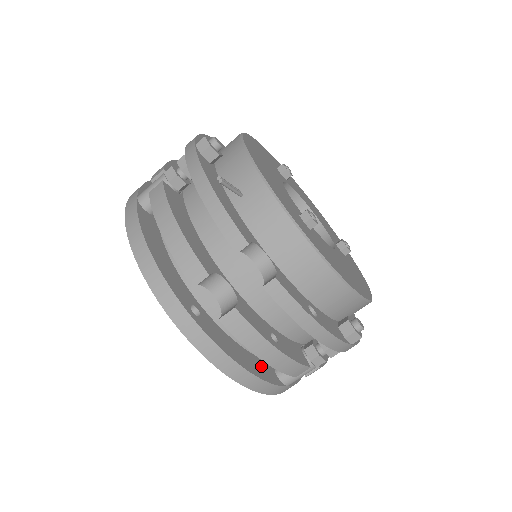
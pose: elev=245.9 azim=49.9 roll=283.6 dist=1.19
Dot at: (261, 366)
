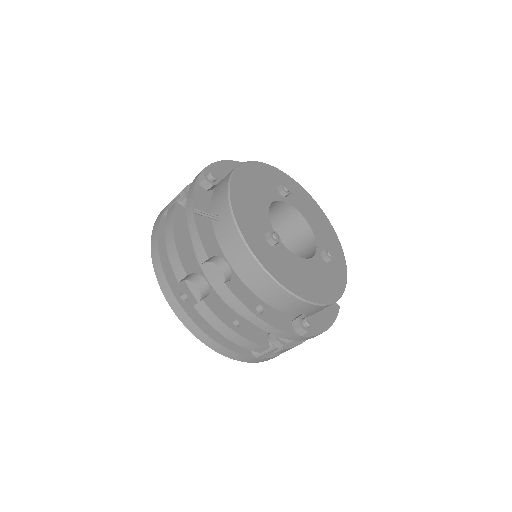
Dot at: occluded
